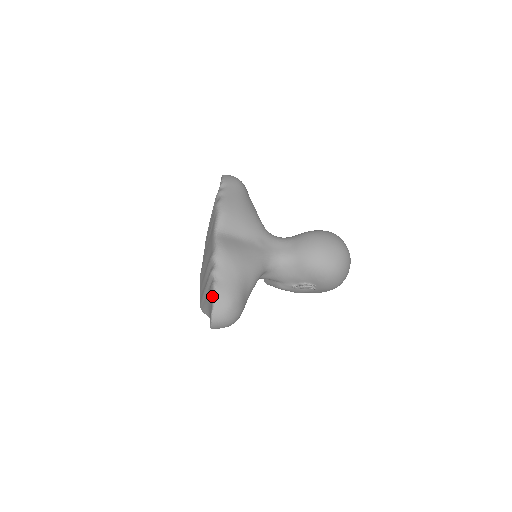
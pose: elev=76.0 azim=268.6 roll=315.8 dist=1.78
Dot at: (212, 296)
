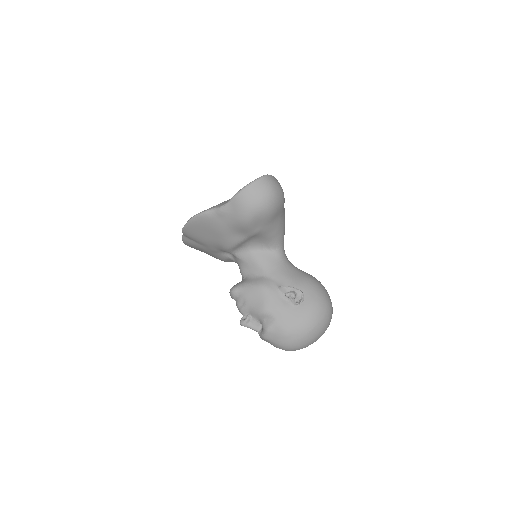
Dot at: occluded
